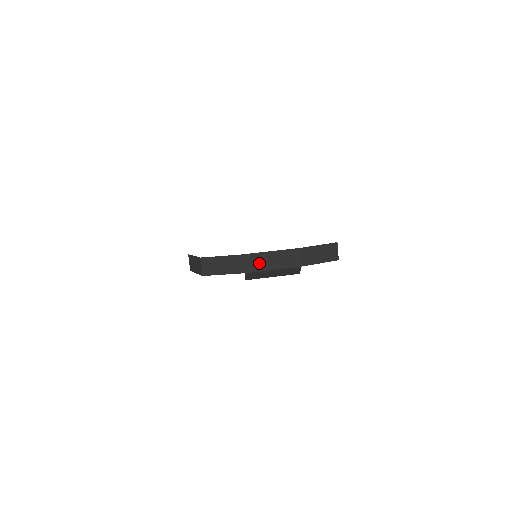
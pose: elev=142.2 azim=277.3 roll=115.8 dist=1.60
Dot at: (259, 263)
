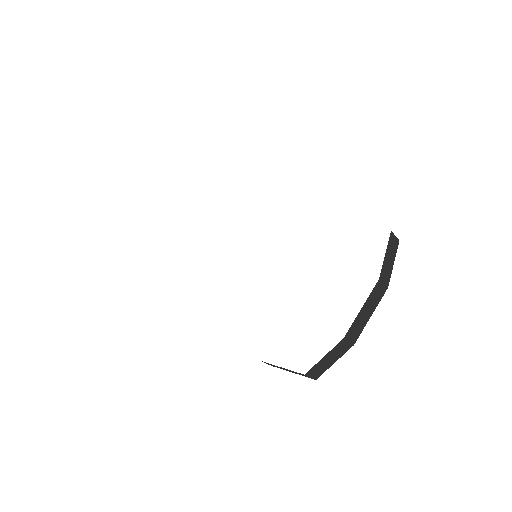
Dot at: (358, 327)
